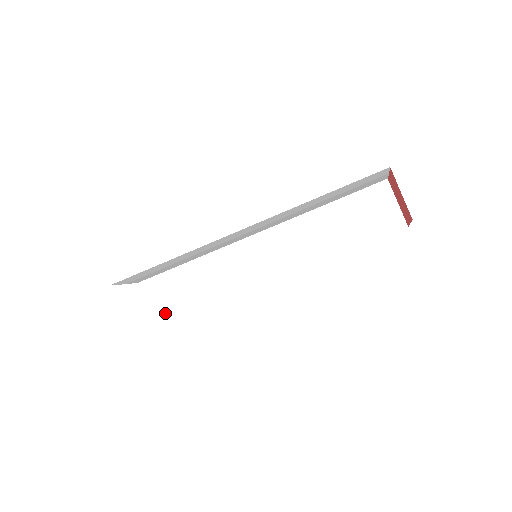
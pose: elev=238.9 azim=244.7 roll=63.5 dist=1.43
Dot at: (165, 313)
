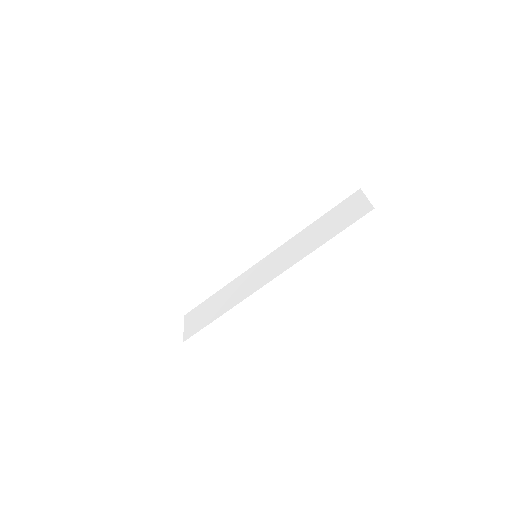
Dot at: (195, 329)
